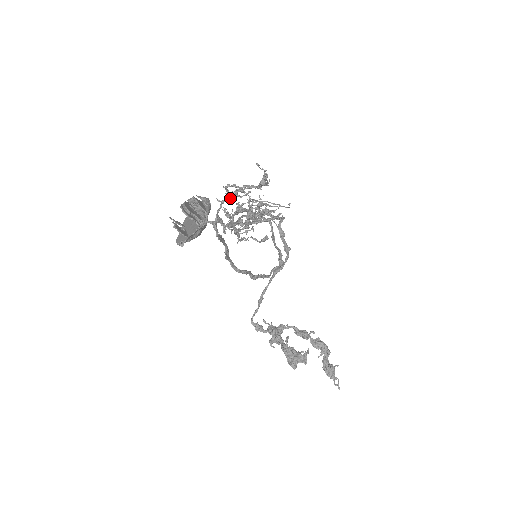
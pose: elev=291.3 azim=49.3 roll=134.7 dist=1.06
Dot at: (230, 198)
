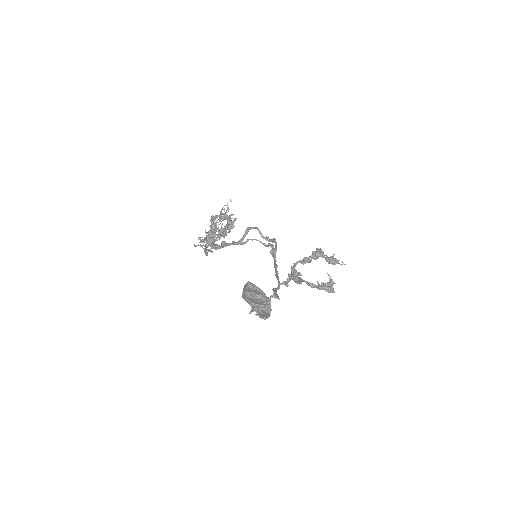
Dot at: (211, 241)
